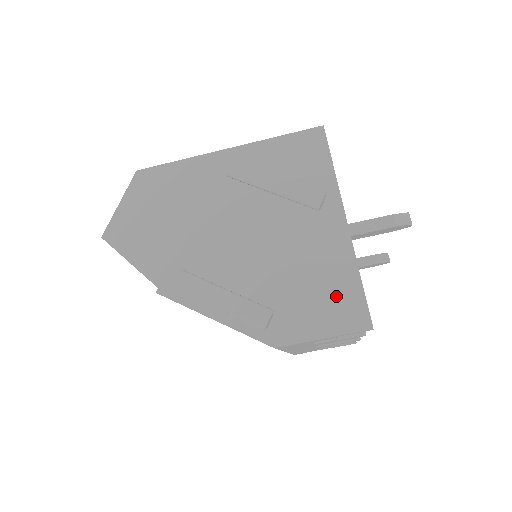
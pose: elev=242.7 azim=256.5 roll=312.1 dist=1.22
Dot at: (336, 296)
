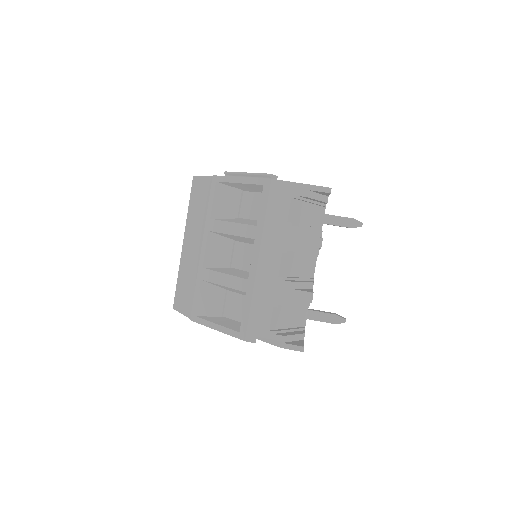
Dot at: occluded
